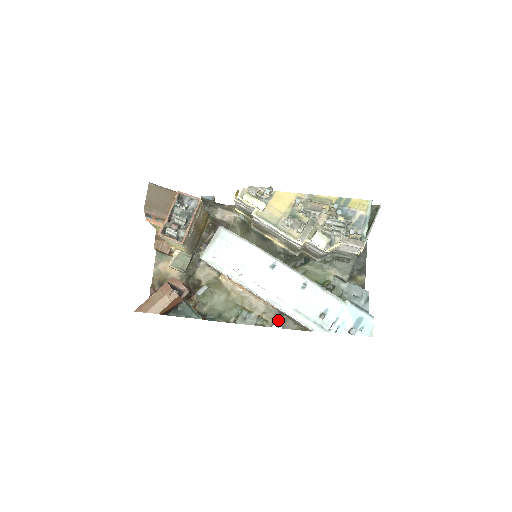
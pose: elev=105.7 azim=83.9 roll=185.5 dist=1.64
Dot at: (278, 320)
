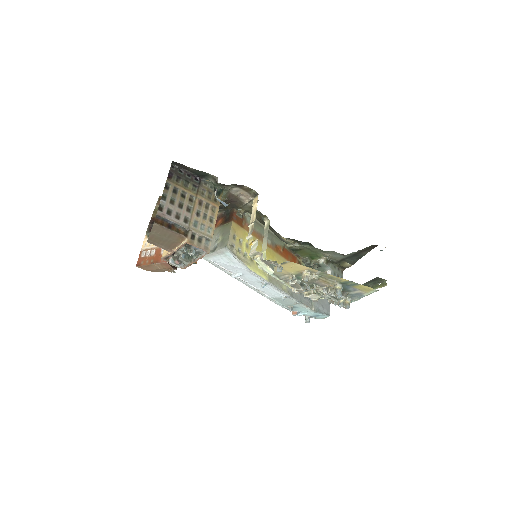
Dot at: occluded
